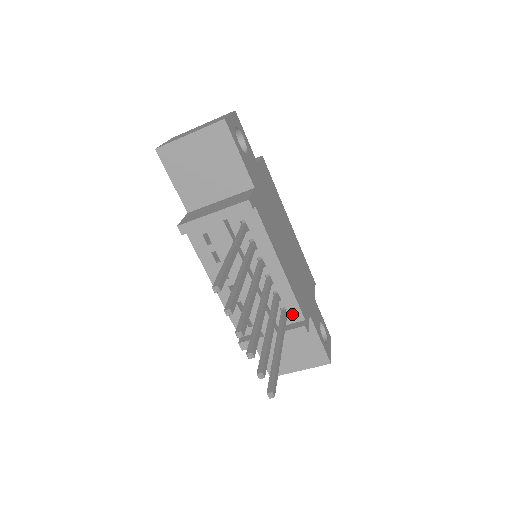
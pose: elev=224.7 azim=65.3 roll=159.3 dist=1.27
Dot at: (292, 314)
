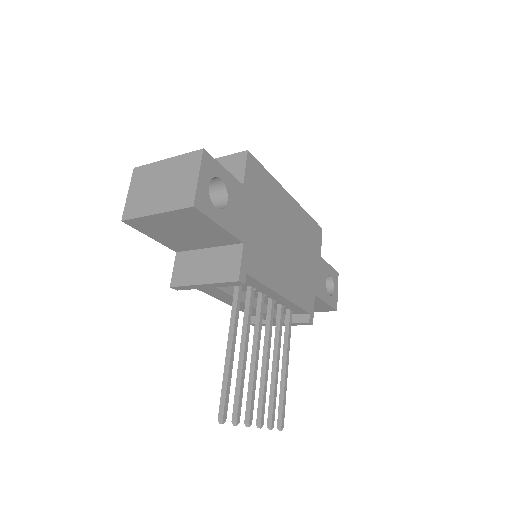
Dot at: (297, 311)
